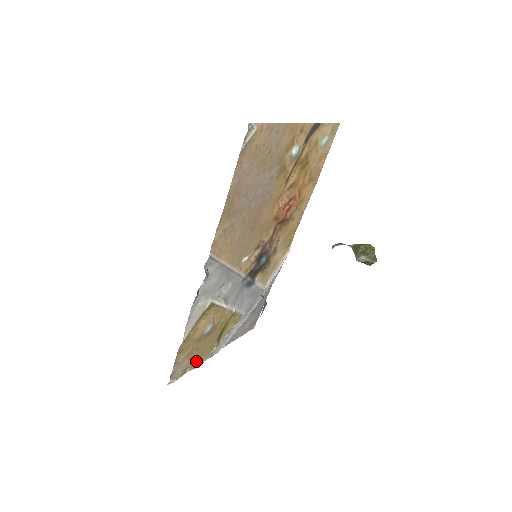
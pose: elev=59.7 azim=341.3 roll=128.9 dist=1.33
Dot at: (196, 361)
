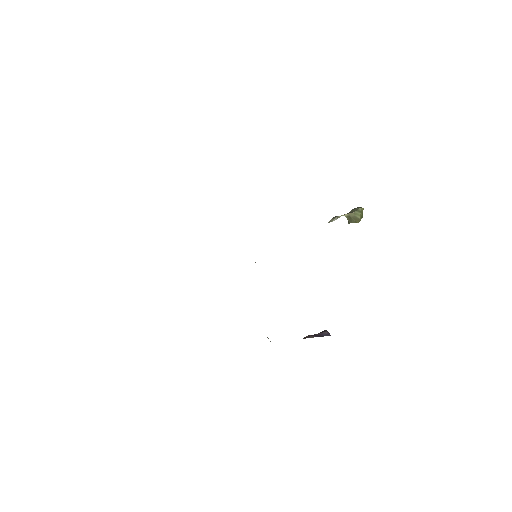
Dot at: occluded
